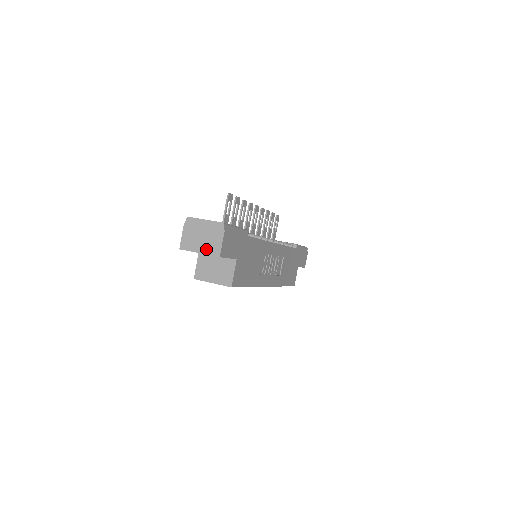
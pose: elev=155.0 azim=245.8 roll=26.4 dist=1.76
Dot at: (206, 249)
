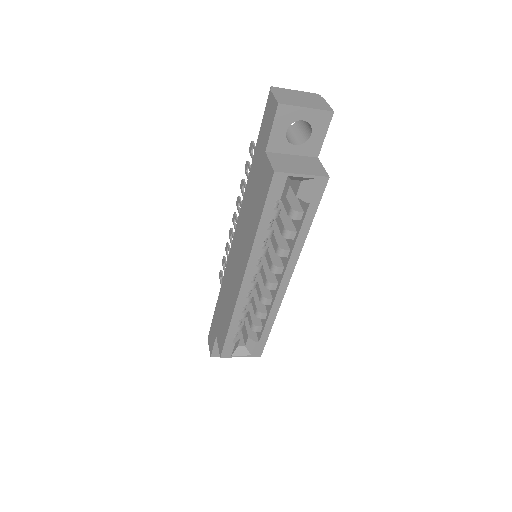
Dot at: (313, 106)
